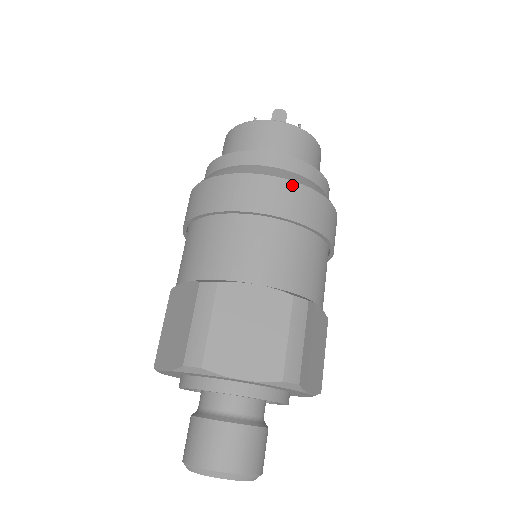
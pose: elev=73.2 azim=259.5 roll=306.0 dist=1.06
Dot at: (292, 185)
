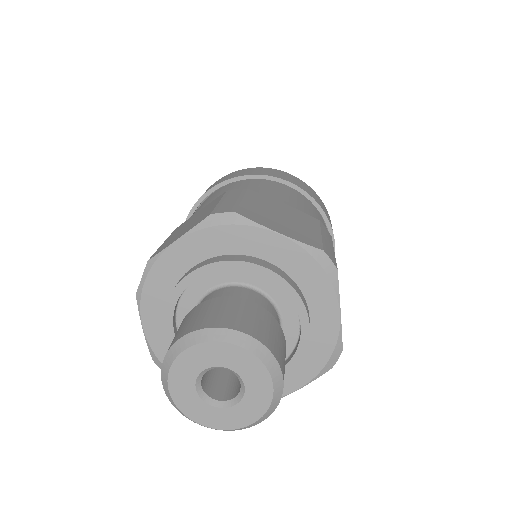
Dot at: (305, 184)
